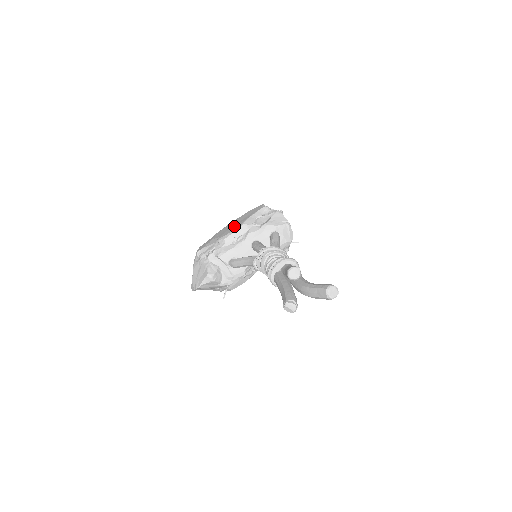
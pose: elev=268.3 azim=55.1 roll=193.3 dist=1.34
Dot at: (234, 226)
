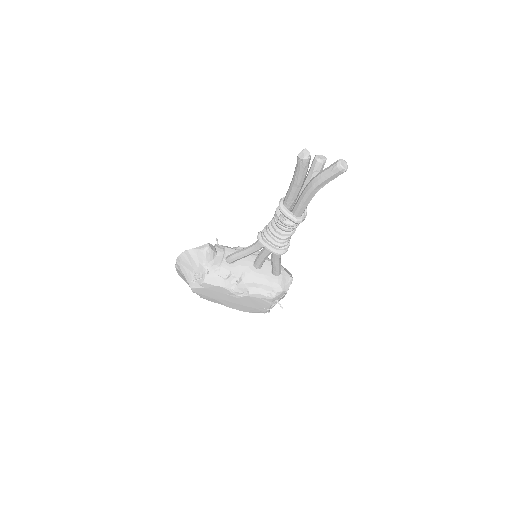
Dot at: occluded
